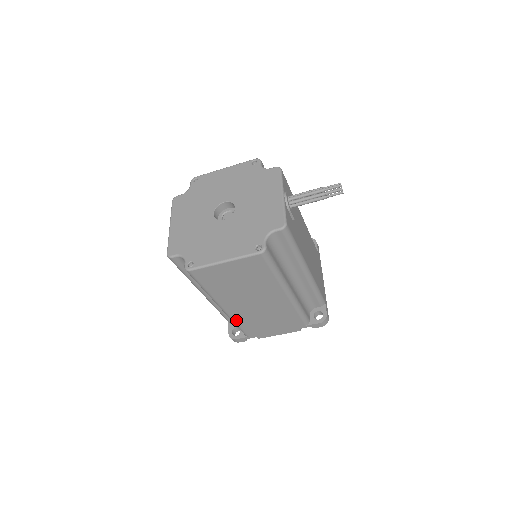
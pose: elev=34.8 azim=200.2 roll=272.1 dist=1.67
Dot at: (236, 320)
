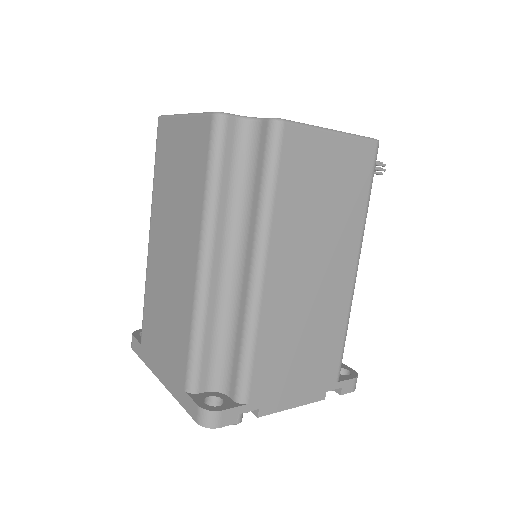
Dot at: (260, 328)
